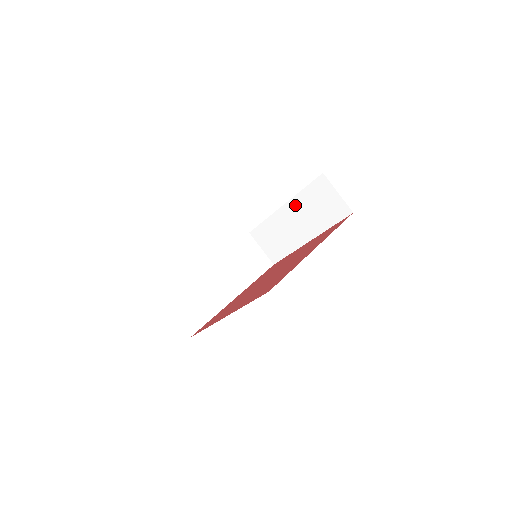
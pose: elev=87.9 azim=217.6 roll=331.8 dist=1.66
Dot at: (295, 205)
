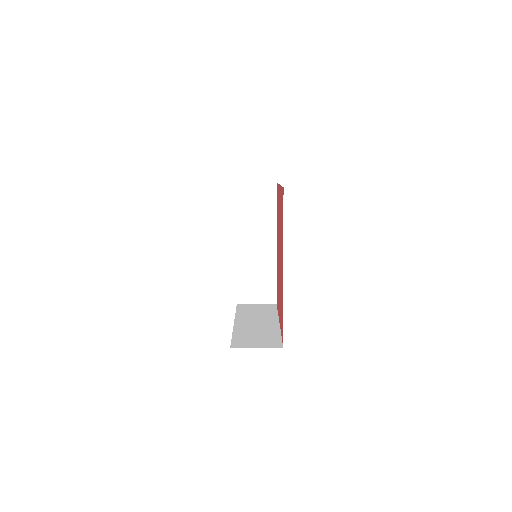
Dot at: occluded
